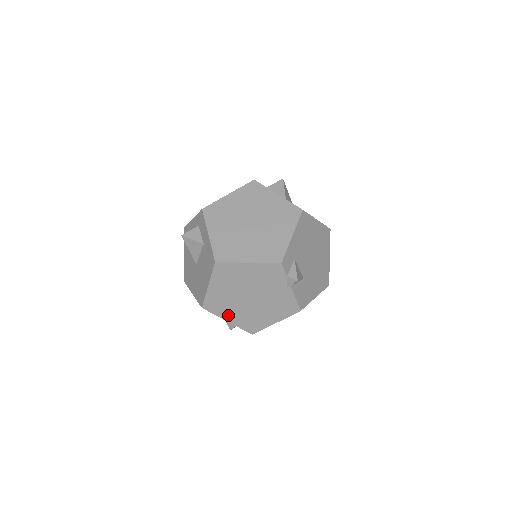
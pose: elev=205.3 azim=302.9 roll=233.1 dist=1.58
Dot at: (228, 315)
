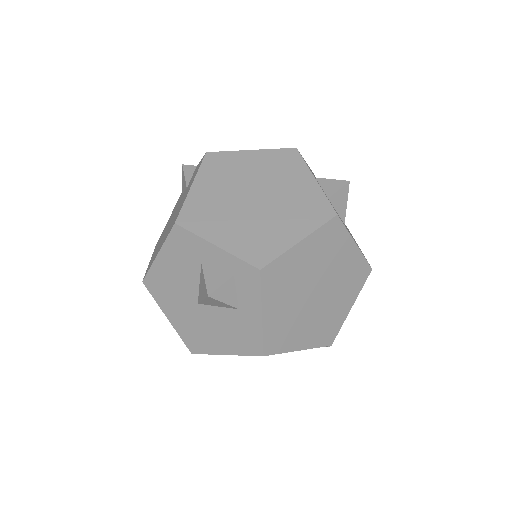
Dot at: occluded
